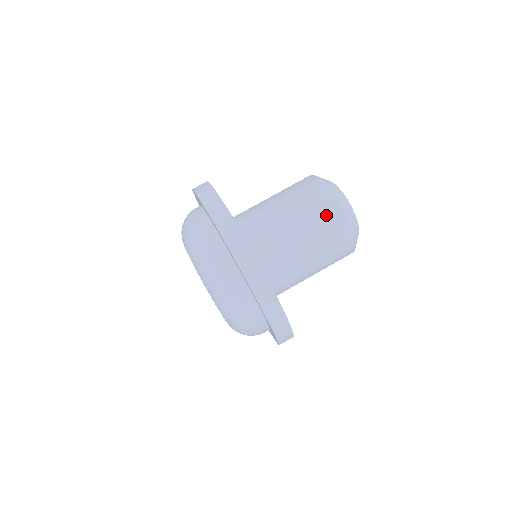
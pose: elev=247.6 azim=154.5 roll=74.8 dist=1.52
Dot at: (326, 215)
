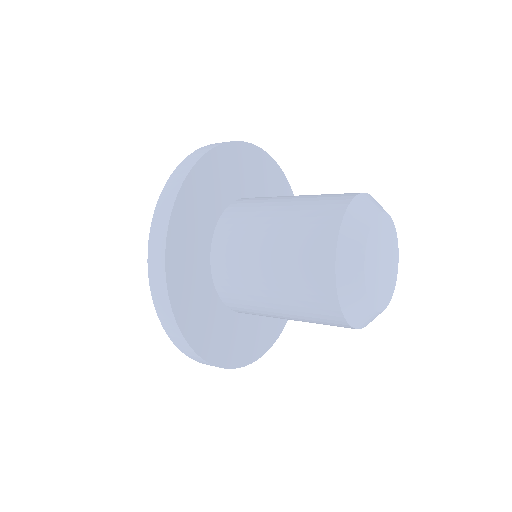
Dot at: (330, 198)
